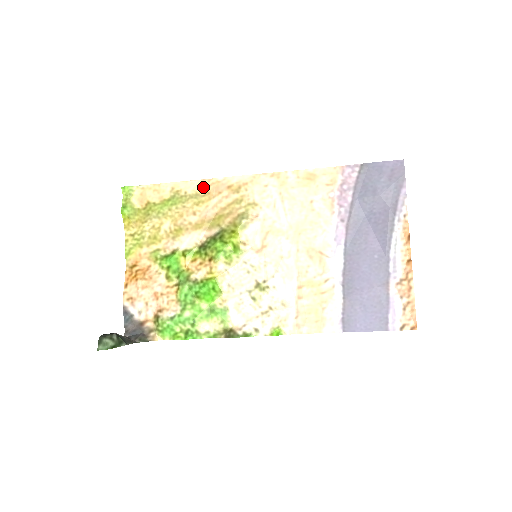
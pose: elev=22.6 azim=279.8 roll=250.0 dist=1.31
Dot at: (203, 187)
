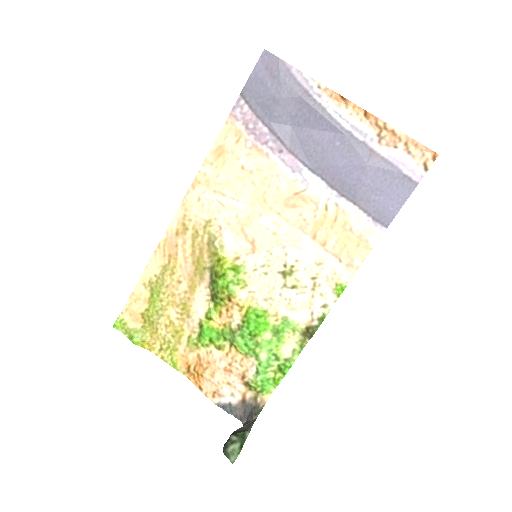
Dot at: (161, 257)
